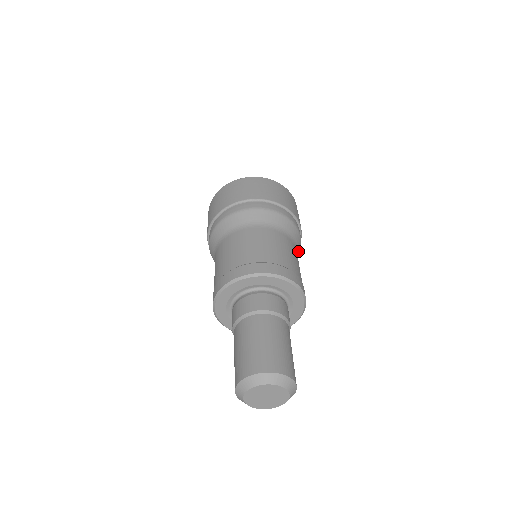
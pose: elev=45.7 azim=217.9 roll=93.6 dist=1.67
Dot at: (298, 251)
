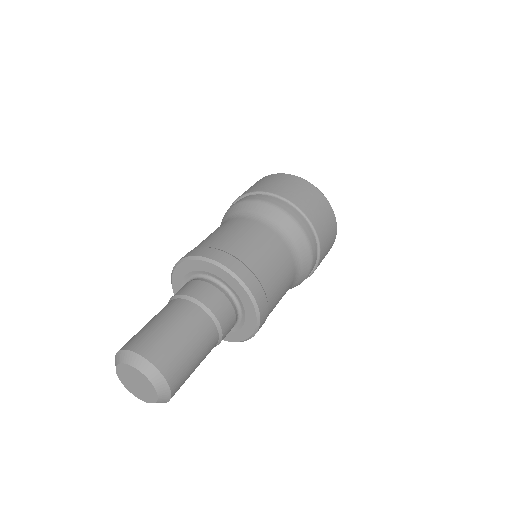
Dot at: occluded
